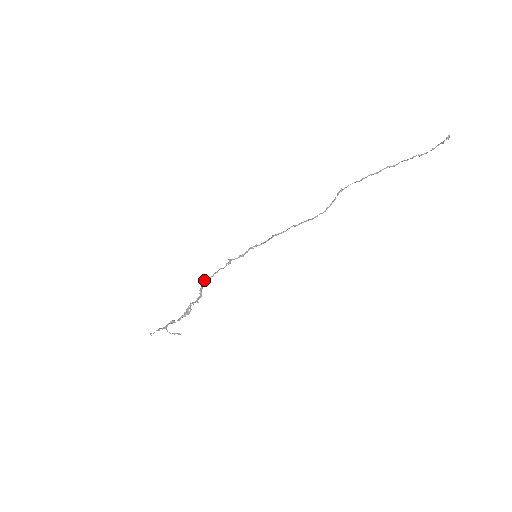
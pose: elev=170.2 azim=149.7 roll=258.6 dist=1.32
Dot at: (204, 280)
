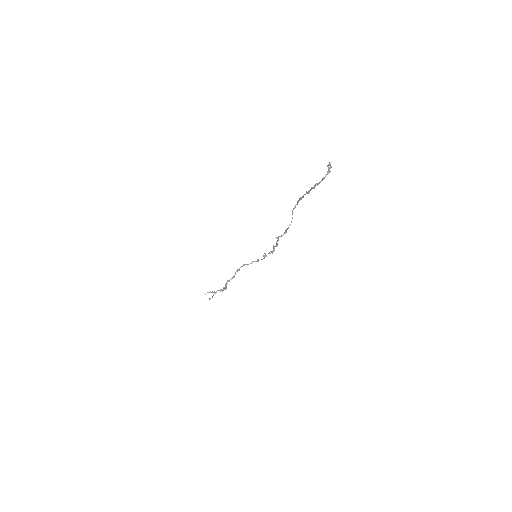
Dot at: (243, 265)
